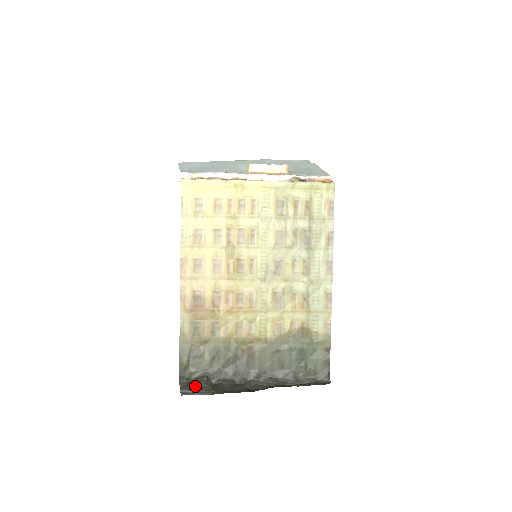
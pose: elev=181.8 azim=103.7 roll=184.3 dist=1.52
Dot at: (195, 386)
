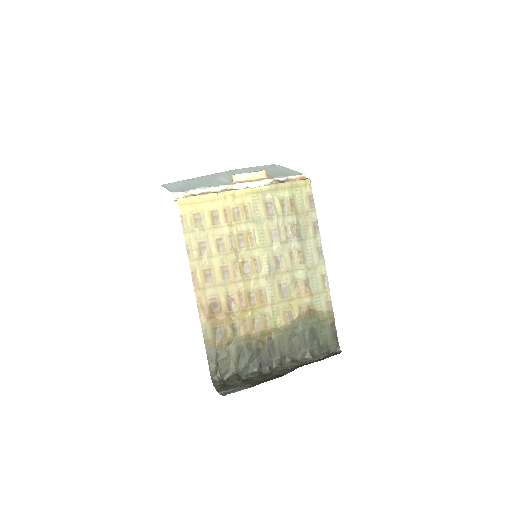
Dot at: (230, 385)
